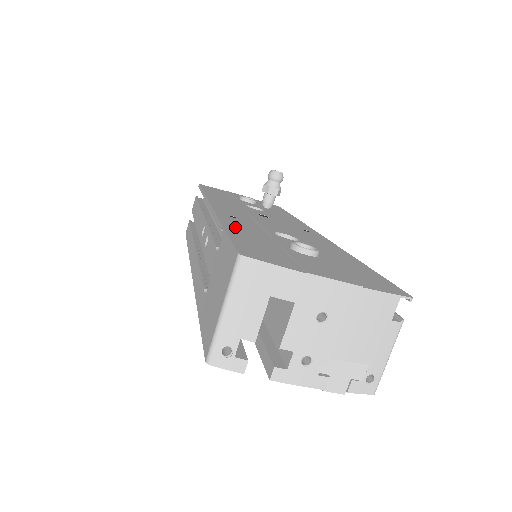
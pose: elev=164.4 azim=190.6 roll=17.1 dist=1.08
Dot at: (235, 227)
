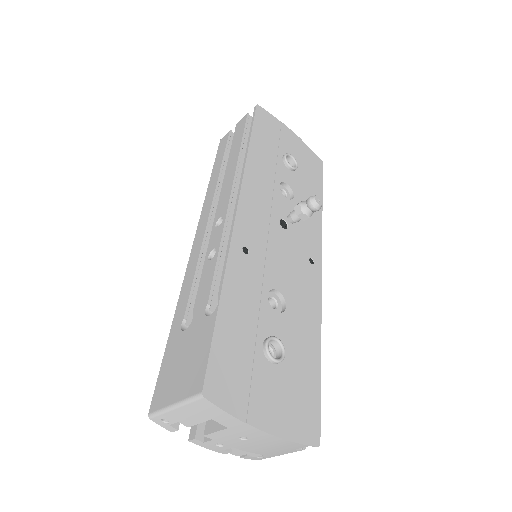
Dot at: (232, 295)
